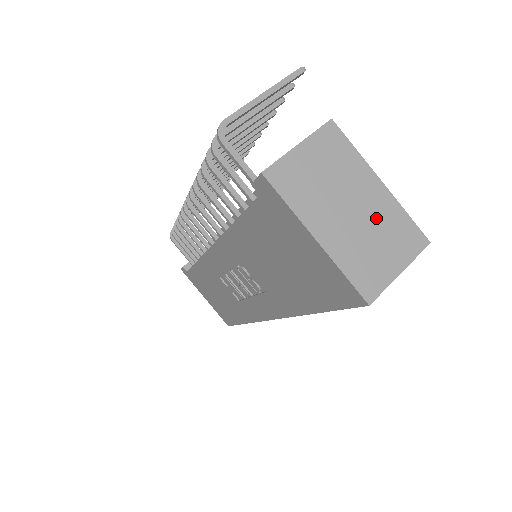
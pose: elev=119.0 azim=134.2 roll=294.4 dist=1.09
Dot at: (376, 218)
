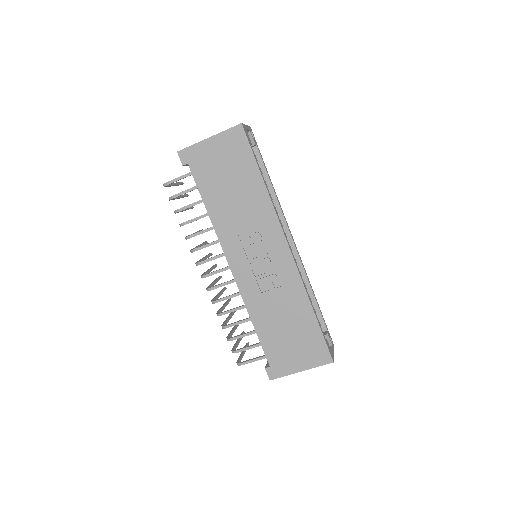
Dot at: occluded
